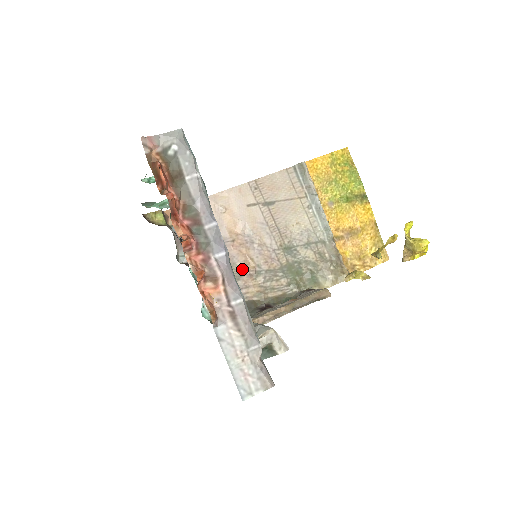
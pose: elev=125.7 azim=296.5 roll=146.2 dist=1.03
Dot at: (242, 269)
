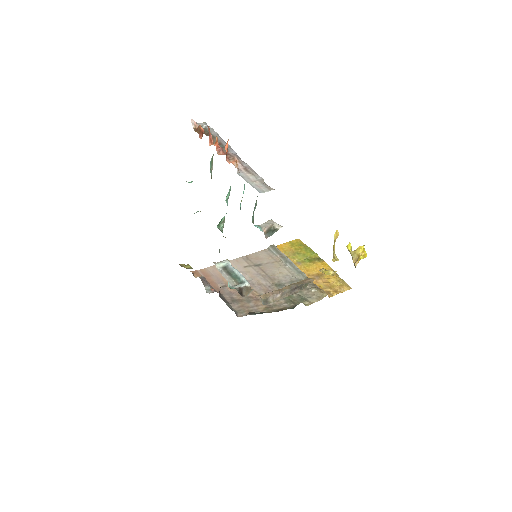
Dot at: (250, 297)
